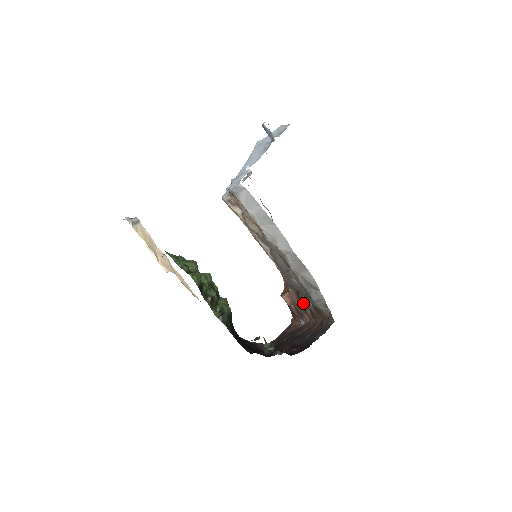
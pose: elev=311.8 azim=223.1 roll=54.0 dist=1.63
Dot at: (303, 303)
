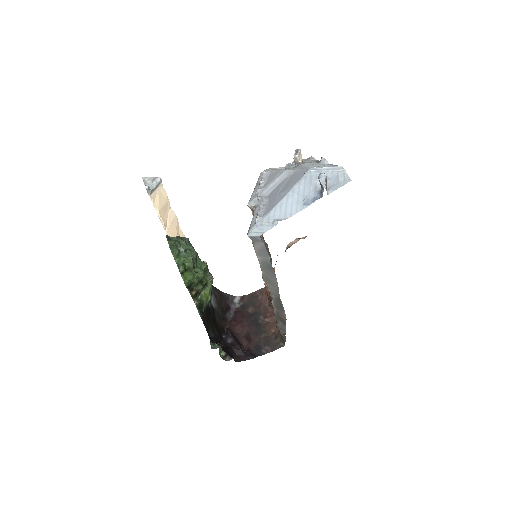
Dot at: occluded
